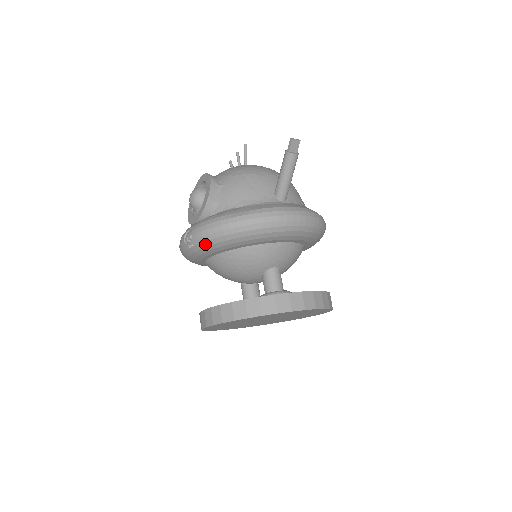
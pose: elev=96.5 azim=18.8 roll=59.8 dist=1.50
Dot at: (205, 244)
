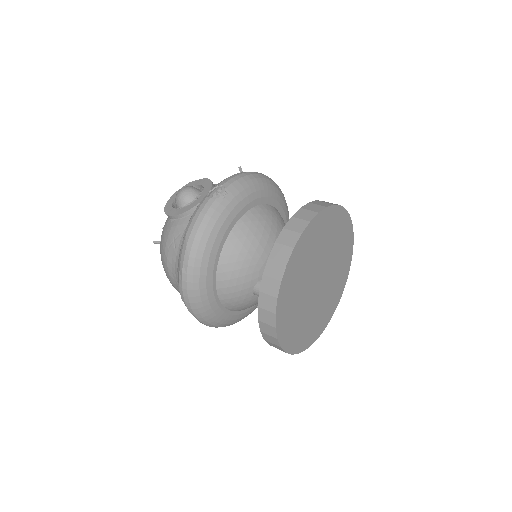
Dot at: (241, 188)
